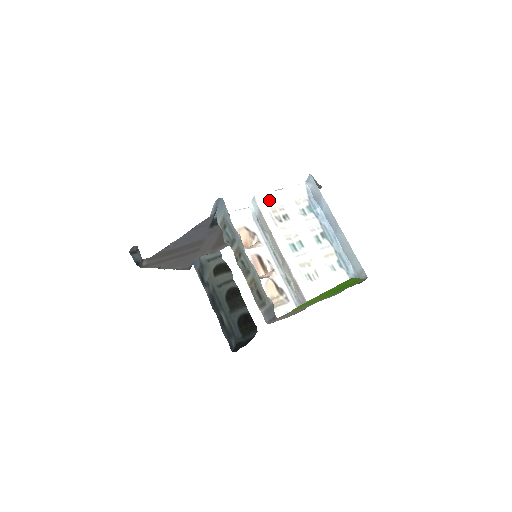
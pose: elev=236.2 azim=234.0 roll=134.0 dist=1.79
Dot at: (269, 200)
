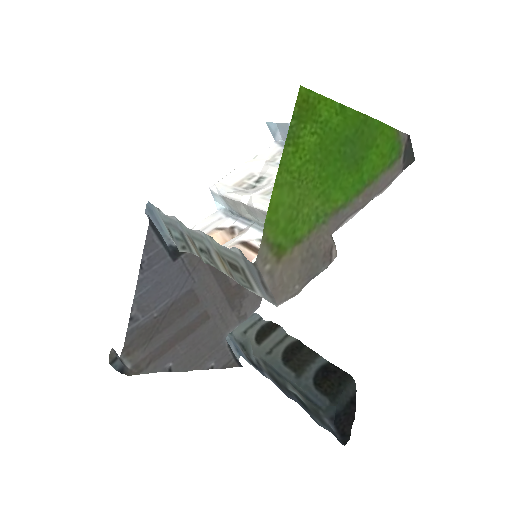
Dot at: (230, 180)
